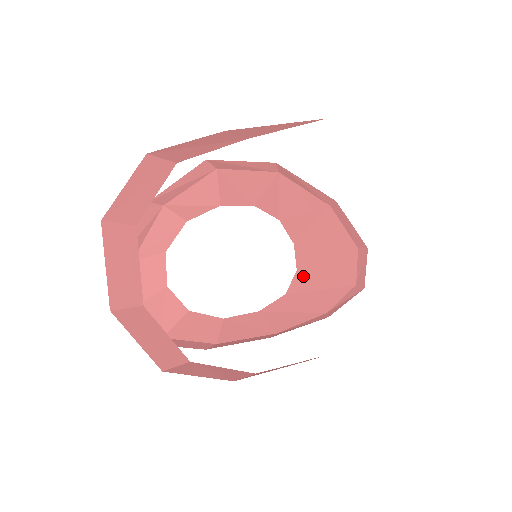
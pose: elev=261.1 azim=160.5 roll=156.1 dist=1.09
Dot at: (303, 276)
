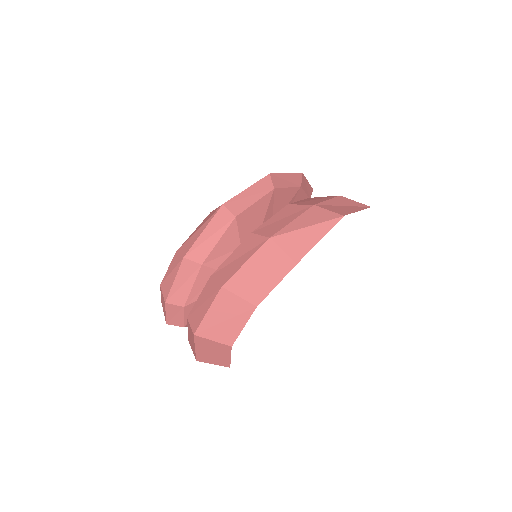
Dot at: occluded
